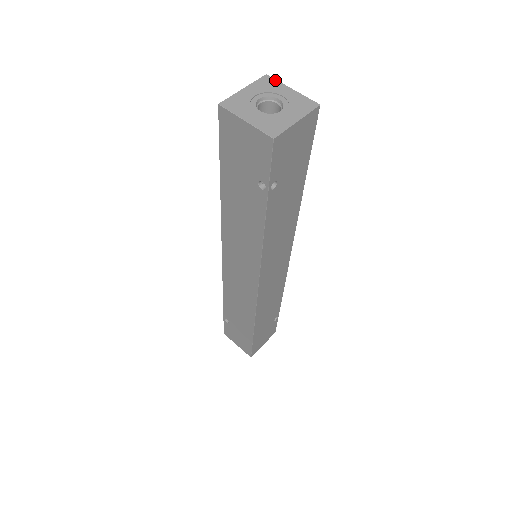
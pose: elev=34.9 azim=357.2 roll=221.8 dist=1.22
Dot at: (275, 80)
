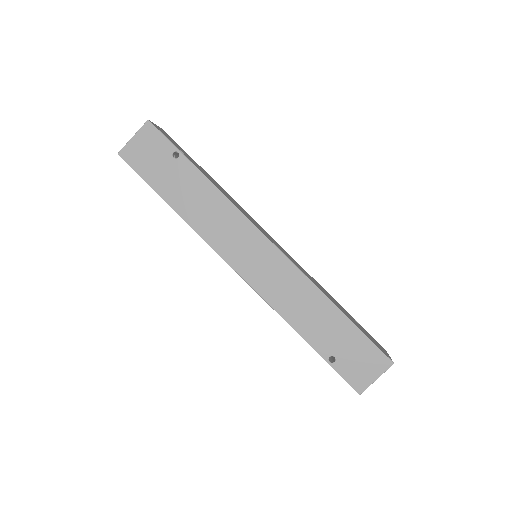
Dot at: occluded
